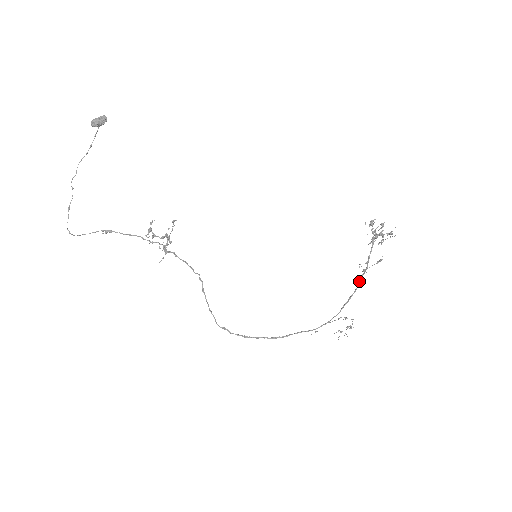
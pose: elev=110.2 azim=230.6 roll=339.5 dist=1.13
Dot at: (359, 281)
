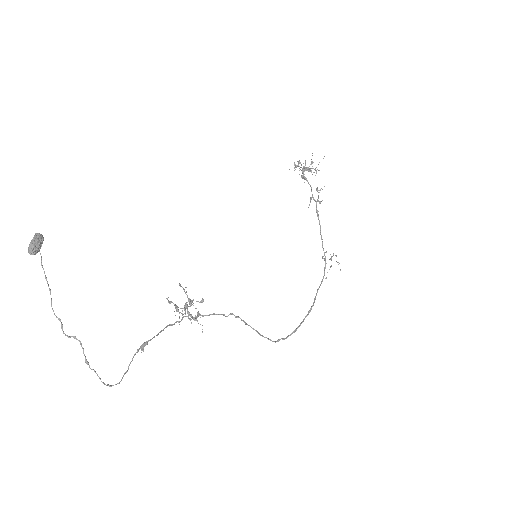
Dot at: (317, 216)
